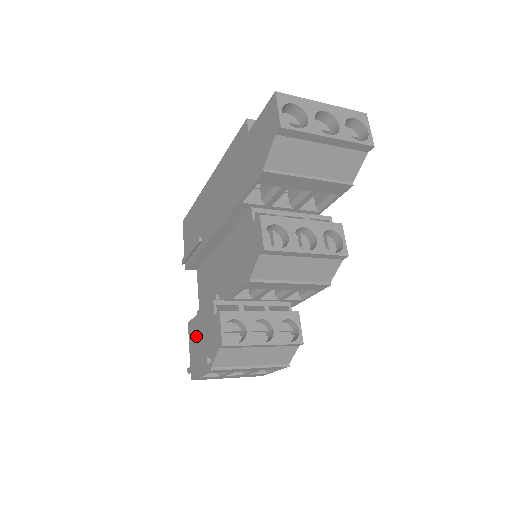
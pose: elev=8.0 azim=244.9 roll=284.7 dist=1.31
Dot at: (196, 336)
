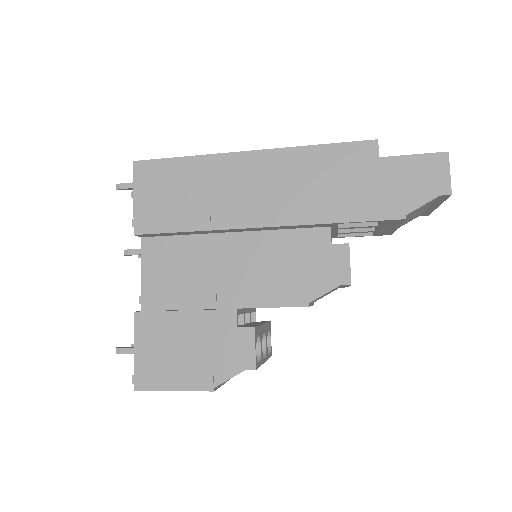
Dot at: (166, 338)
